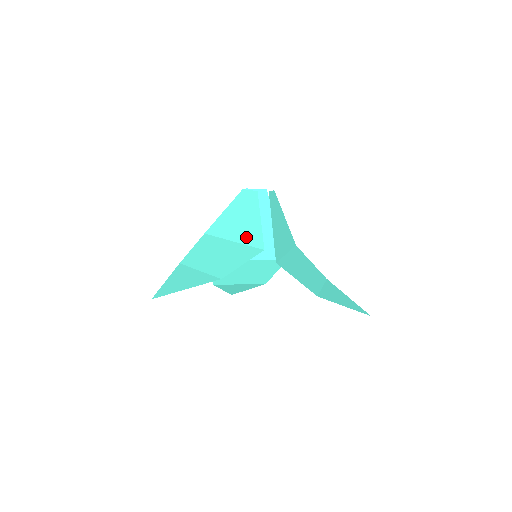
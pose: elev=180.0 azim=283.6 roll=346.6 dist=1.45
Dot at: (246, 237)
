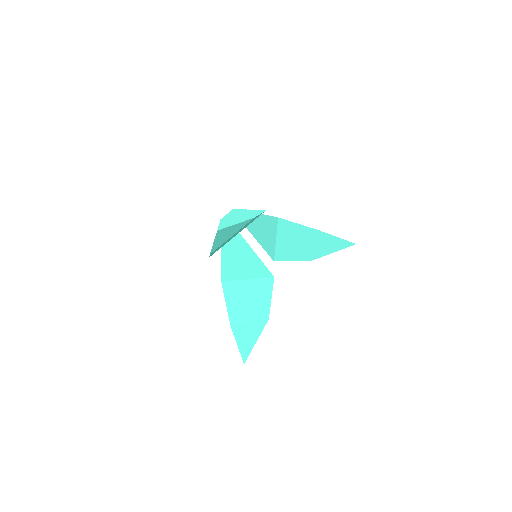
Dot at: occluded
